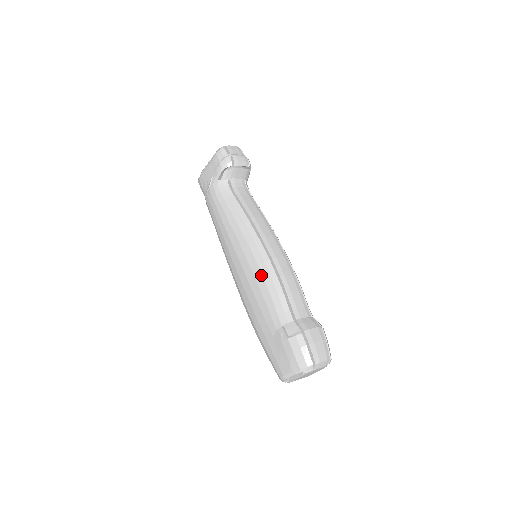
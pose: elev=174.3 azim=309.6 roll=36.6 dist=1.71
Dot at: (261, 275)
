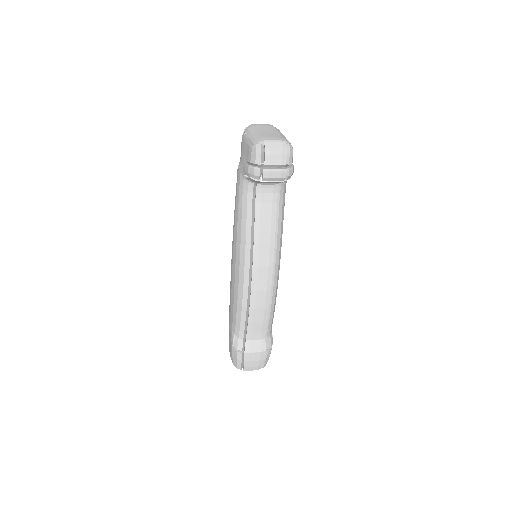
Dot at: (237, 293)
